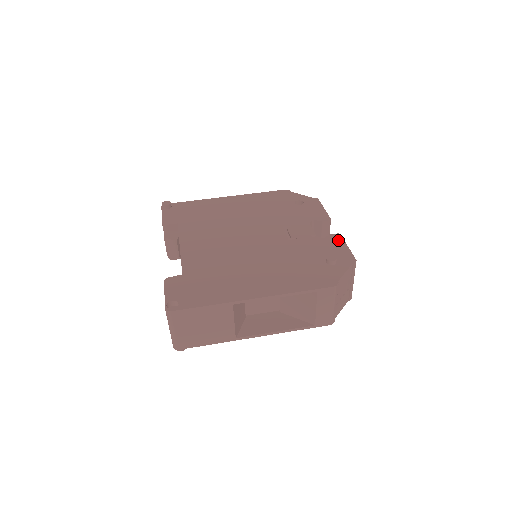
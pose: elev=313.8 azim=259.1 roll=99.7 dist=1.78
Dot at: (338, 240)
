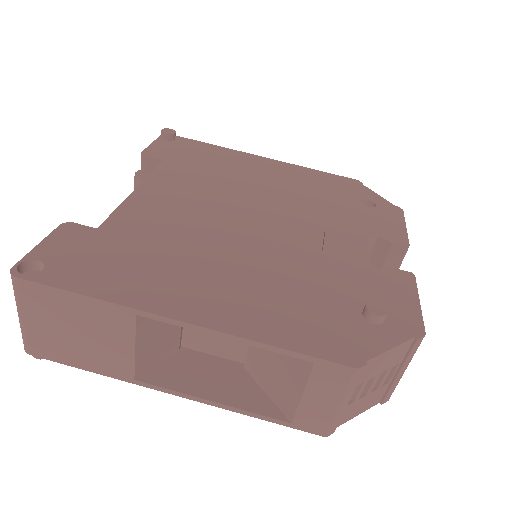
Dot at: (406, 283)
